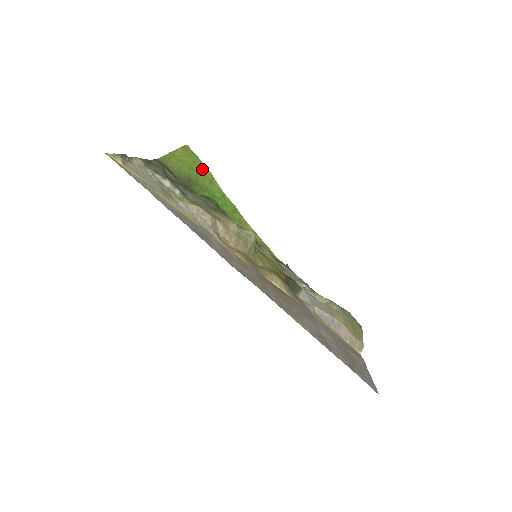
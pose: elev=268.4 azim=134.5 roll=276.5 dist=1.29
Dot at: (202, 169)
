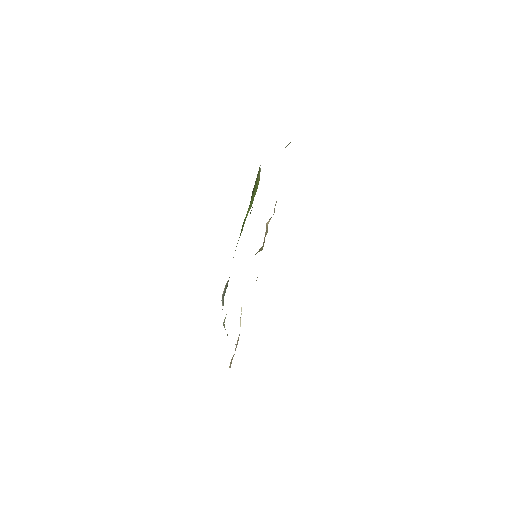
Dot at: occluded
